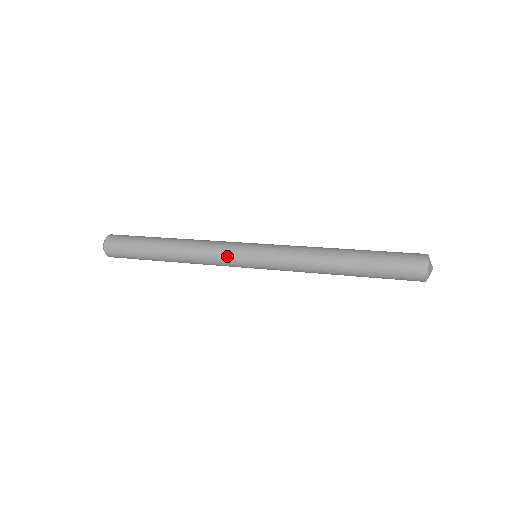
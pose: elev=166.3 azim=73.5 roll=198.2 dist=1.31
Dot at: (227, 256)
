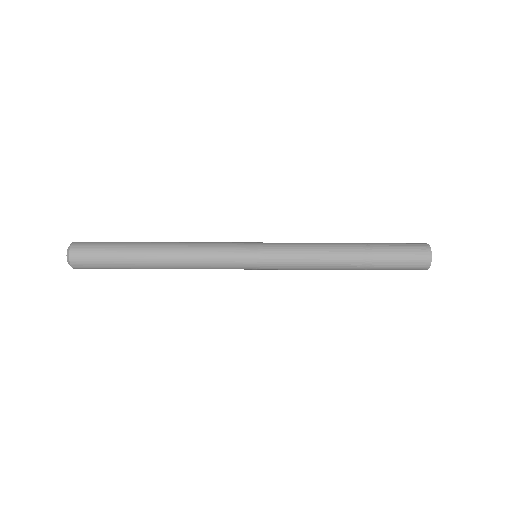
Dot at: (227, 250)
